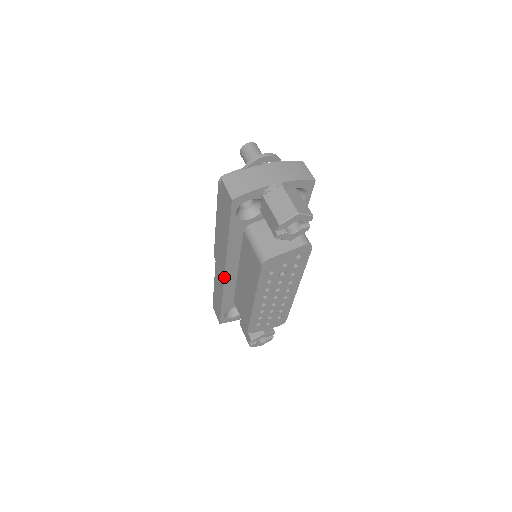
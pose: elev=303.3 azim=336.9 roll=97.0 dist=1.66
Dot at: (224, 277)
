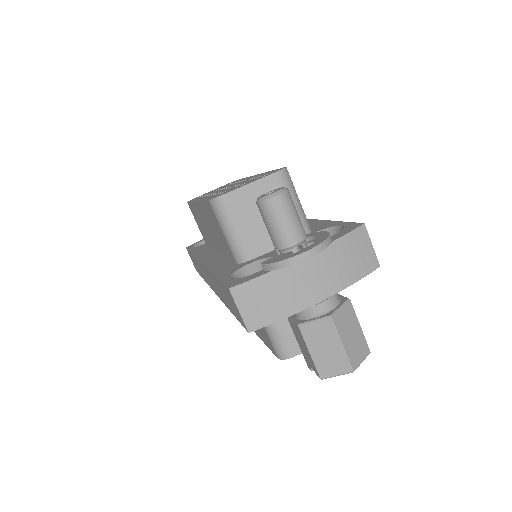
Dot at: occluded
